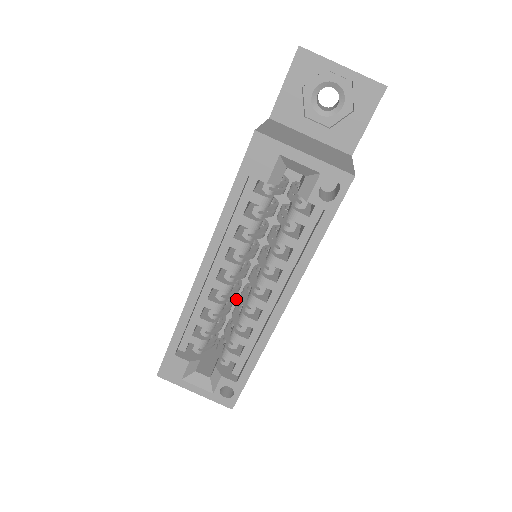
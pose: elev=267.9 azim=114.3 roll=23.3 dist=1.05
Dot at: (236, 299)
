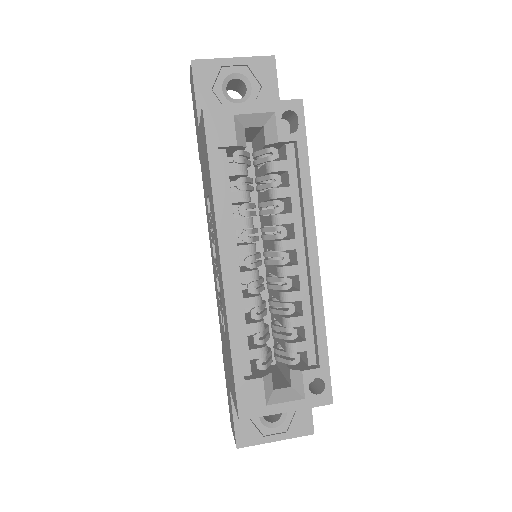
Dot at: occluded
